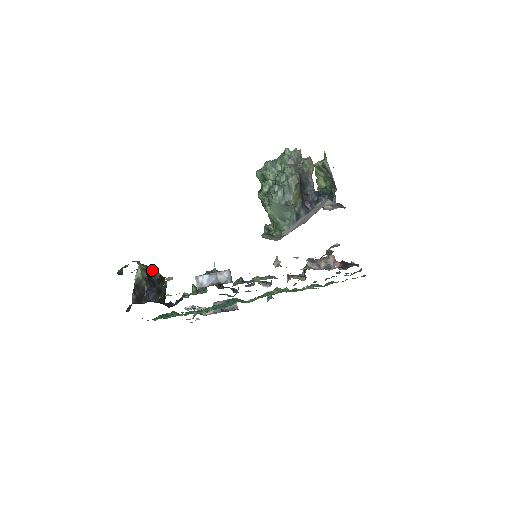
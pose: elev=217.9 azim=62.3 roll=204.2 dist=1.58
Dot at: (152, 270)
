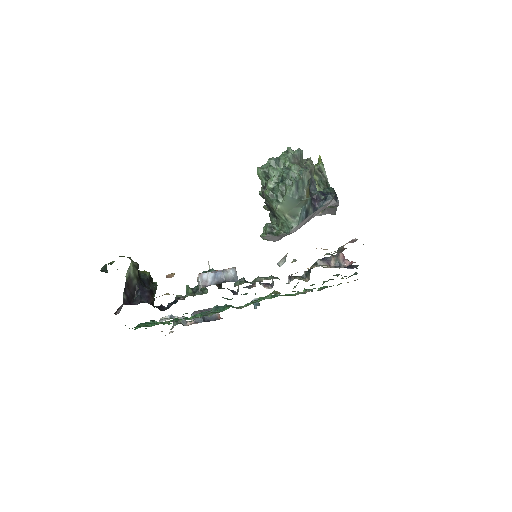
Dot at: occluded
